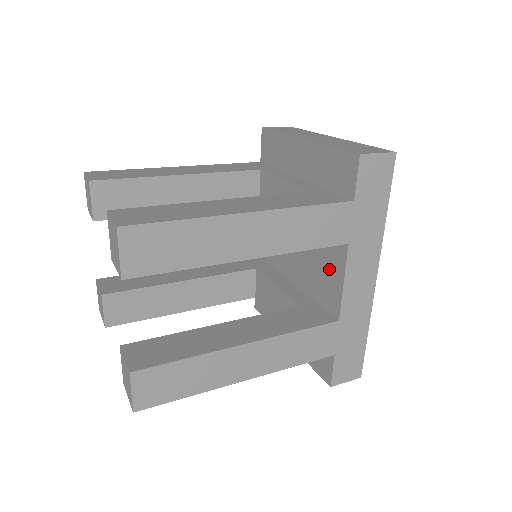
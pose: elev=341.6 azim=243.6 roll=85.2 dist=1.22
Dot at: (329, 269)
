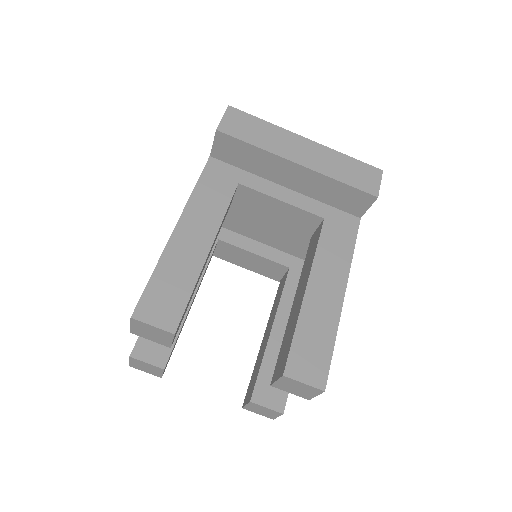
Dot at: occluded
